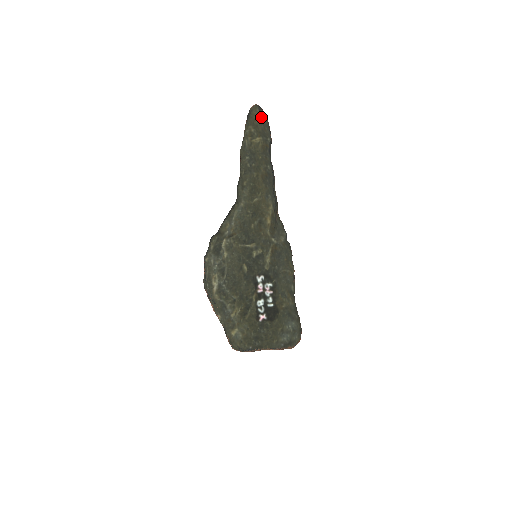
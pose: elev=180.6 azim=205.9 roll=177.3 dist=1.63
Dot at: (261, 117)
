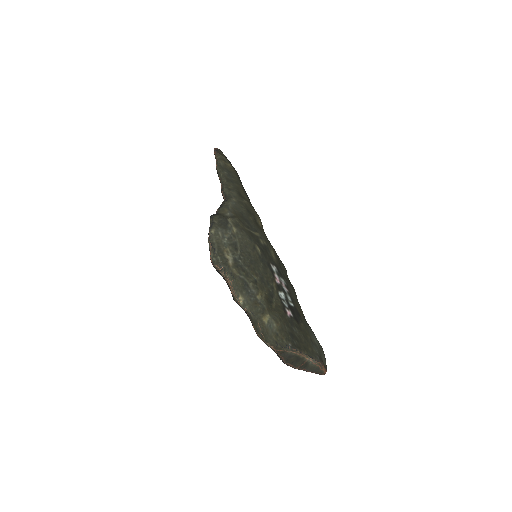
Dot at: occluded
